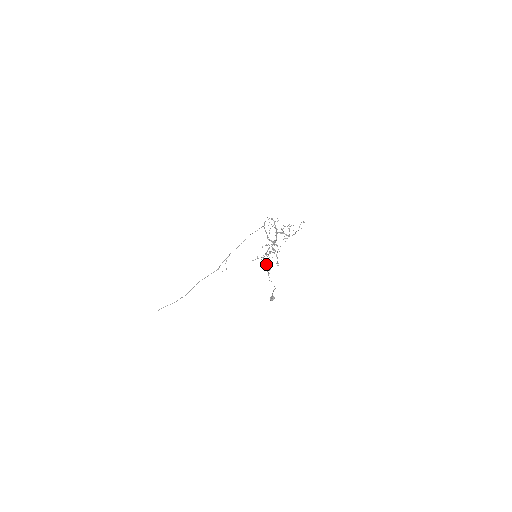
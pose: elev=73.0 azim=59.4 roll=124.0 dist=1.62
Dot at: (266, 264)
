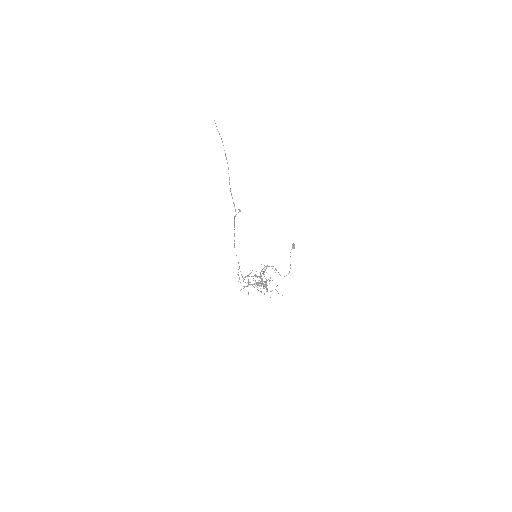
Dot at: (269, 266)
